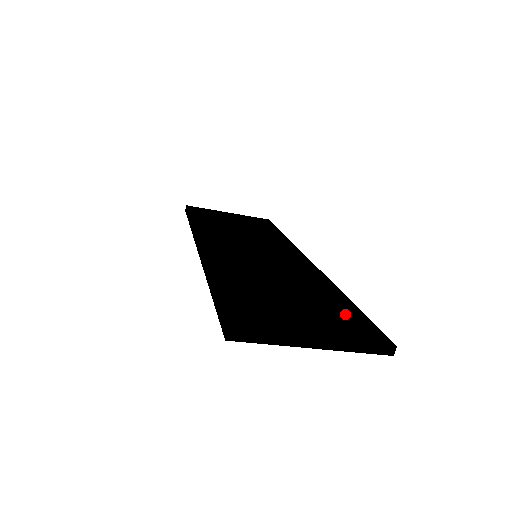
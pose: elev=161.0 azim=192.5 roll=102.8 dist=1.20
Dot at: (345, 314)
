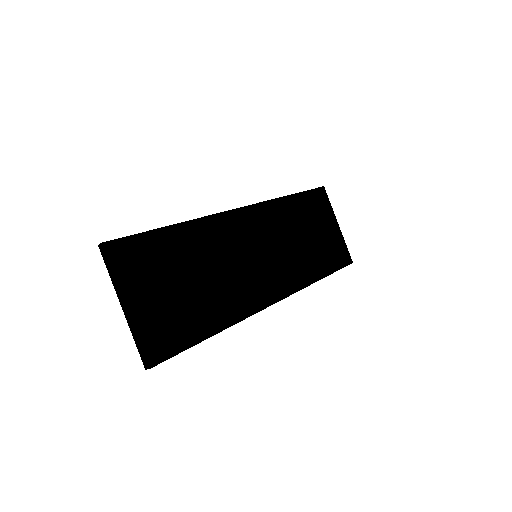
Dot at: (182, 330)
